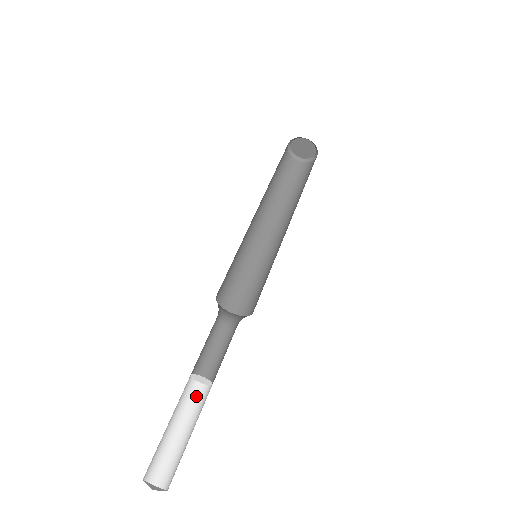
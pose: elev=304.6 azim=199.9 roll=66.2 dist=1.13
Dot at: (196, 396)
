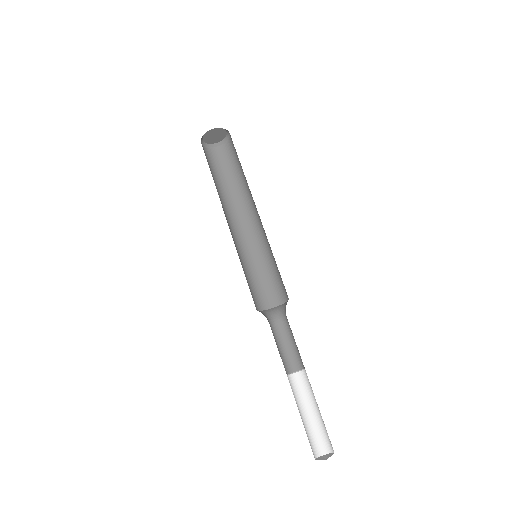
Dot at: (298, 384)
